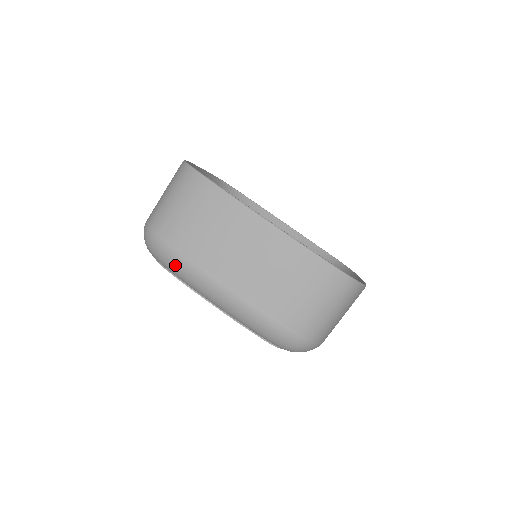
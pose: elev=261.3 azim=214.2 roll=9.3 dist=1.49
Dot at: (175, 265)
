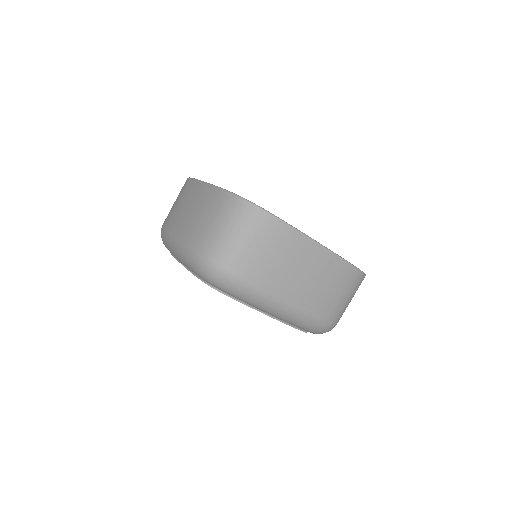
Dot at: (162, 236)
